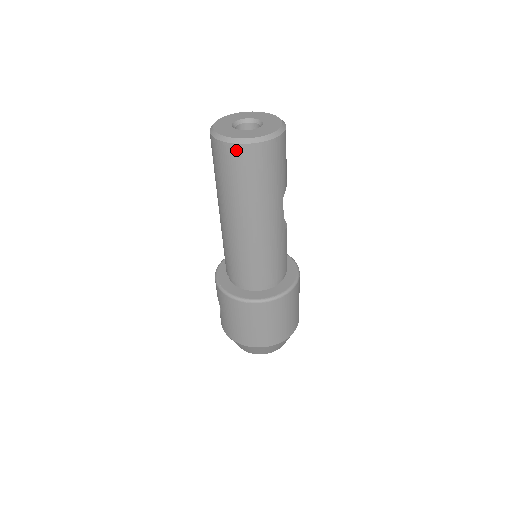
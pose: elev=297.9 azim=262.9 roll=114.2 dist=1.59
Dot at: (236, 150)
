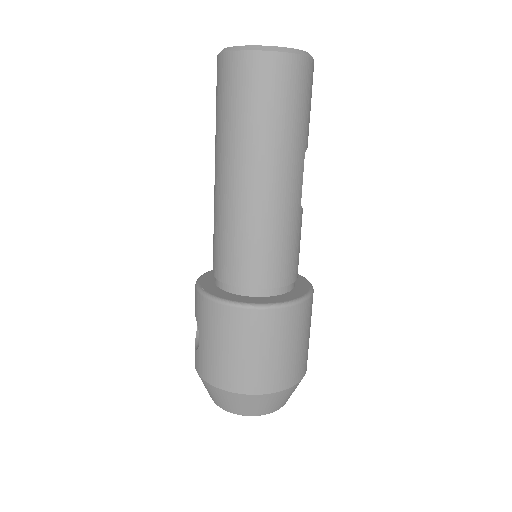
Dot at: (255, 60)
